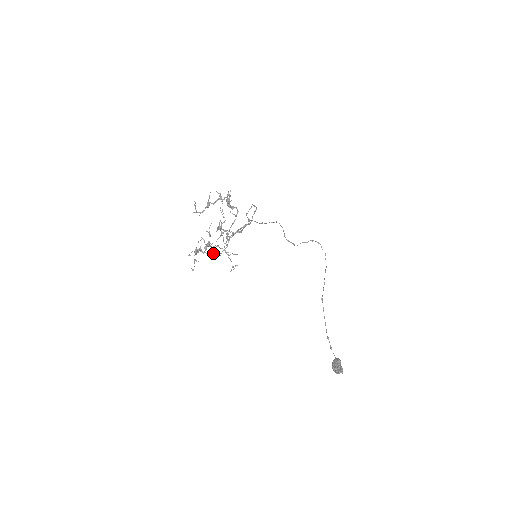
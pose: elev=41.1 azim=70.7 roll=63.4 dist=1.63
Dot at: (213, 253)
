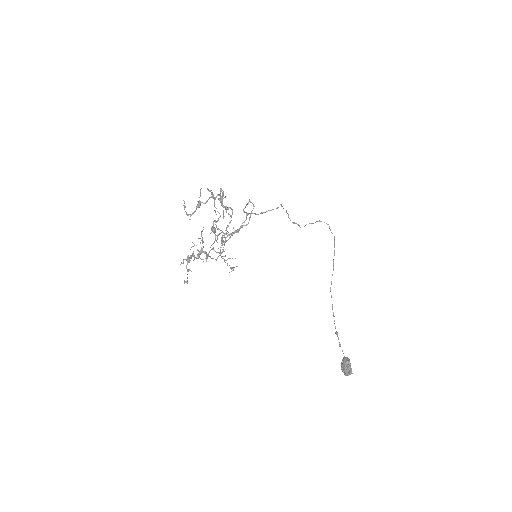
Dot at: occluded
